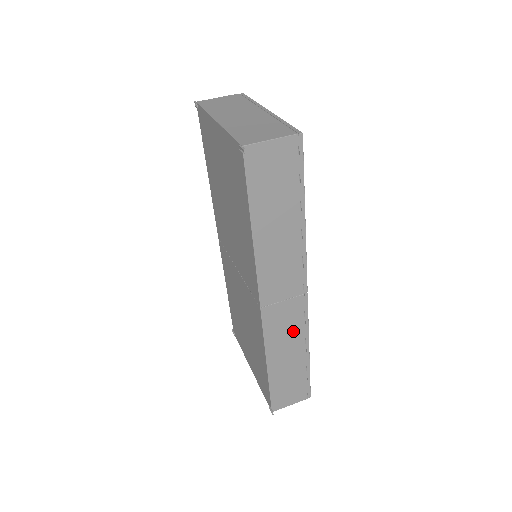
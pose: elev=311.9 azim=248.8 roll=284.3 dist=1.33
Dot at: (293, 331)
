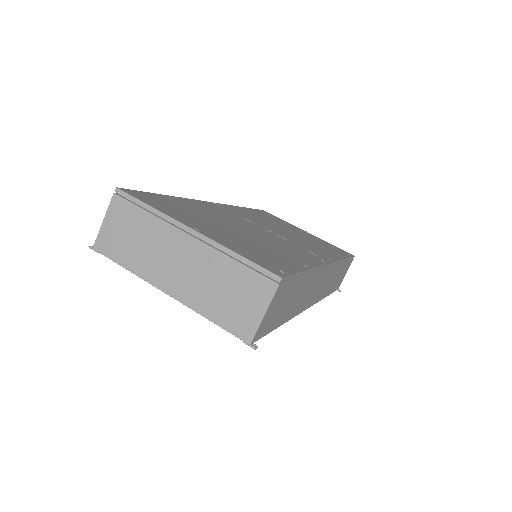
Dot at: (332, 275)
